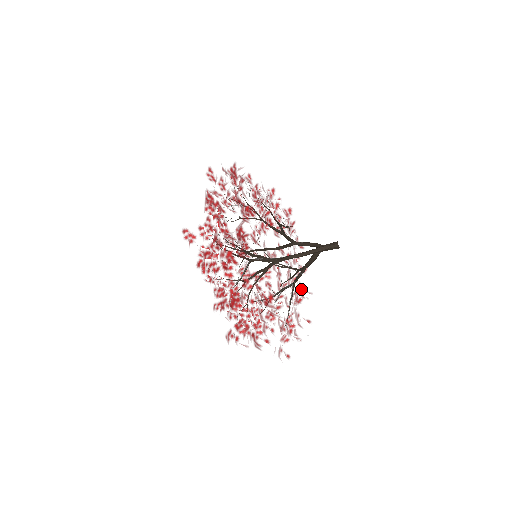
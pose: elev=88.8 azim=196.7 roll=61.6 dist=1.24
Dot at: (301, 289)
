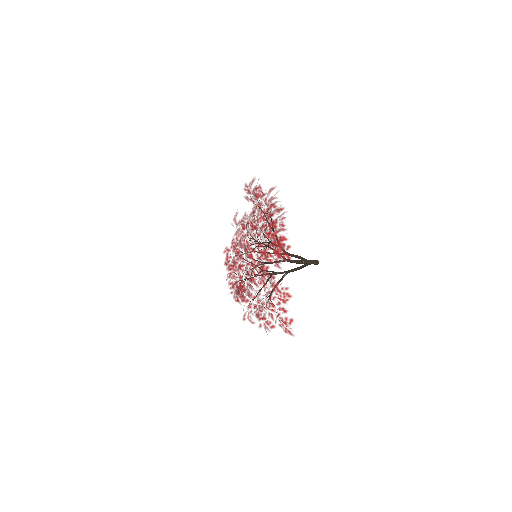
Dot at: occluded
